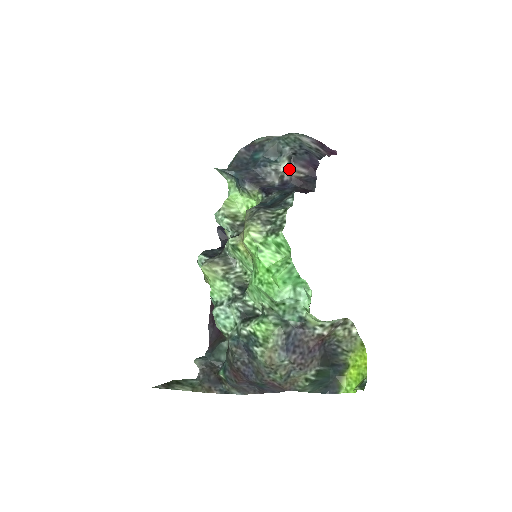
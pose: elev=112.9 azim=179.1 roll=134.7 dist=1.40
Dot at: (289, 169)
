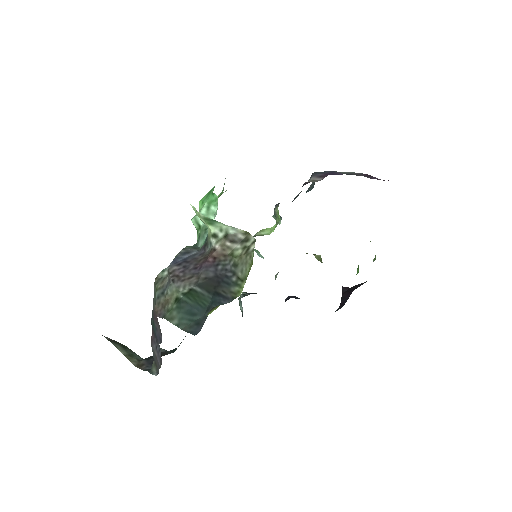
Dot at: occluded
